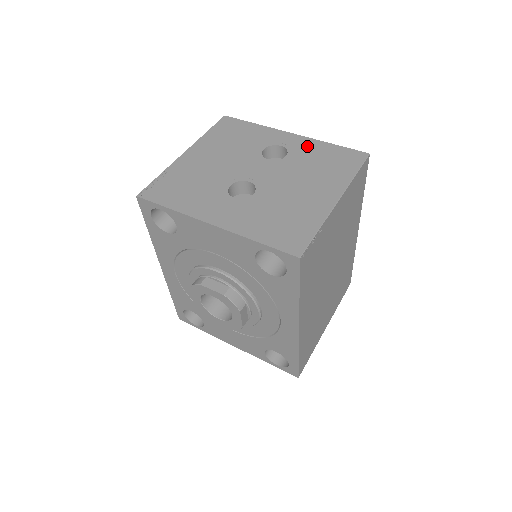
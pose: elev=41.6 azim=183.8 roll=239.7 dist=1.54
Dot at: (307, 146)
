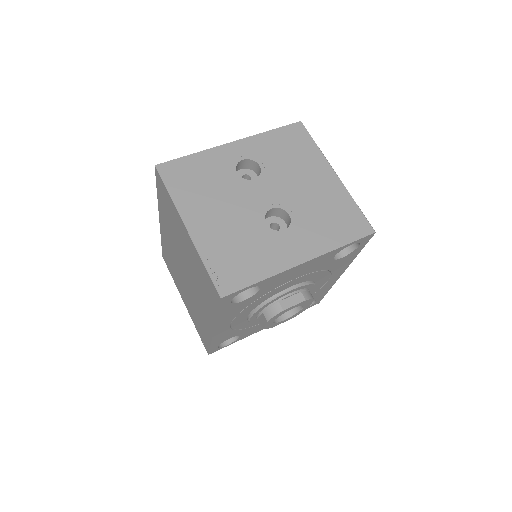
Dot at: (259, 146)
